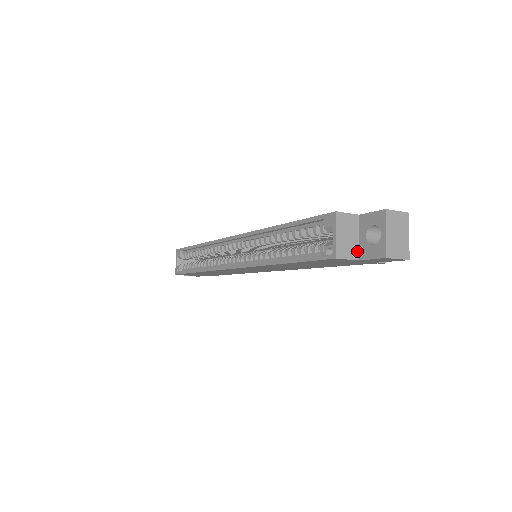
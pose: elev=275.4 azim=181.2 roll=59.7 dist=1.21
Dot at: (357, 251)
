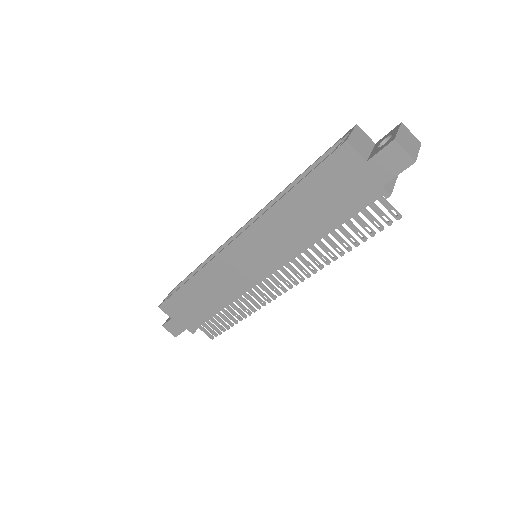
Dot at: (367, 156)
